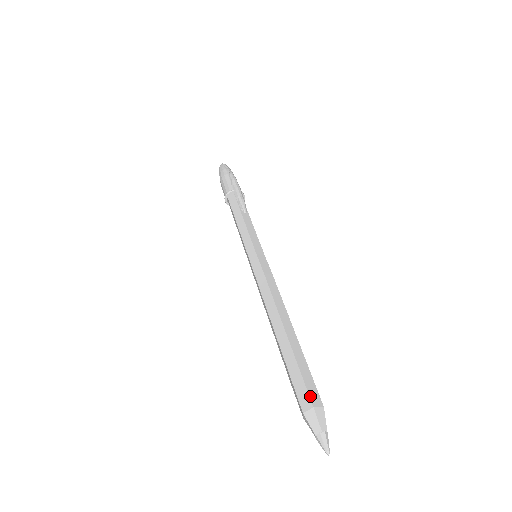
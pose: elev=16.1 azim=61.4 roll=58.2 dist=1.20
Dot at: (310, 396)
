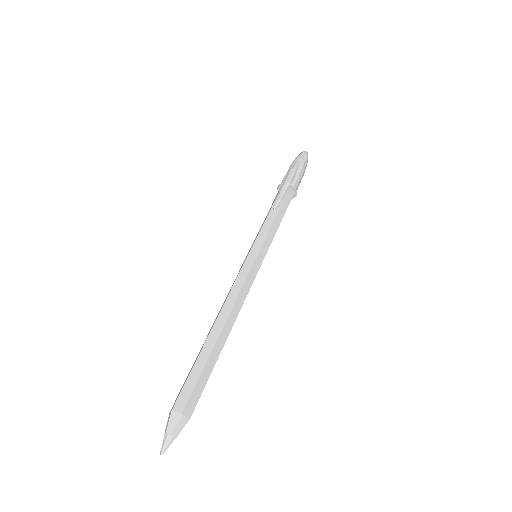
Dot at: (177, 400)
